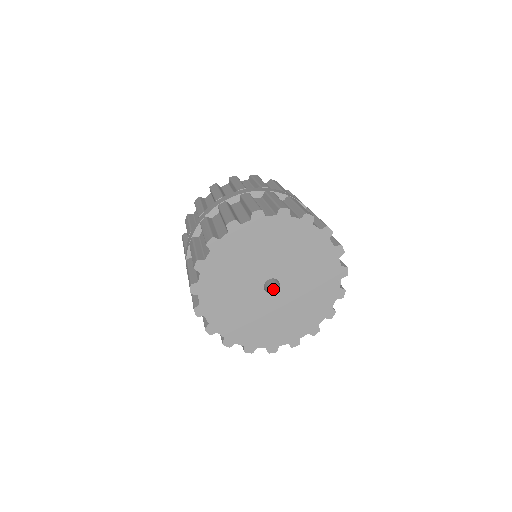
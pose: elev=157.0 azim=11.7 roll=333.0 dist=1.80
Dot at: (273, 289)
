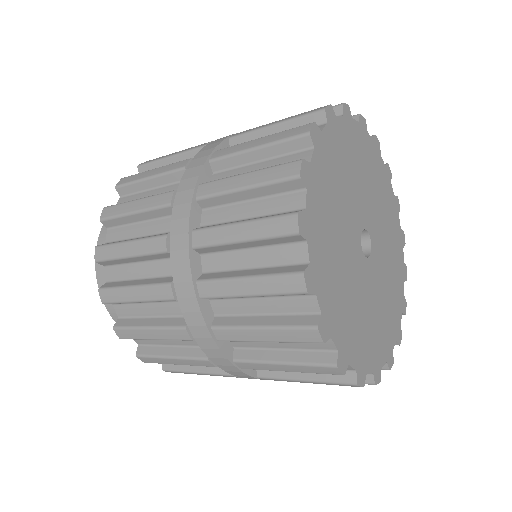
Dot at: occluded
